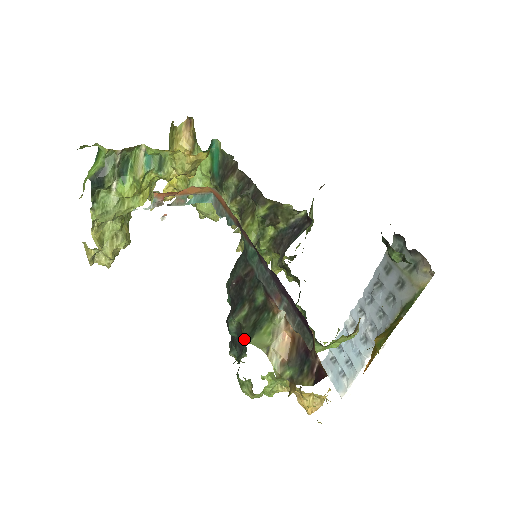
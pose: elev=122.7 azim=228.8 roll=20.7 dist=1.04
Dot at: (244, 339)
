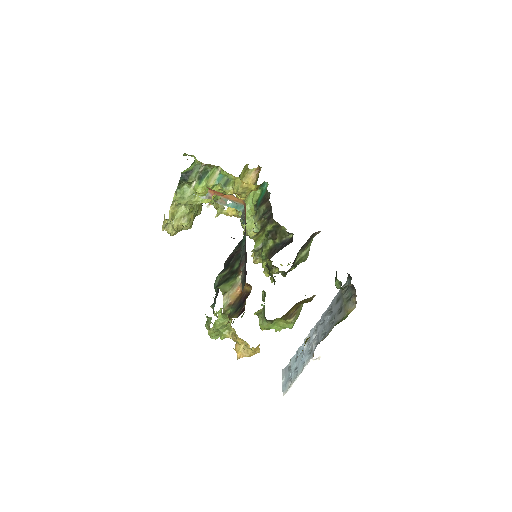
Dot at: (217, 286)
